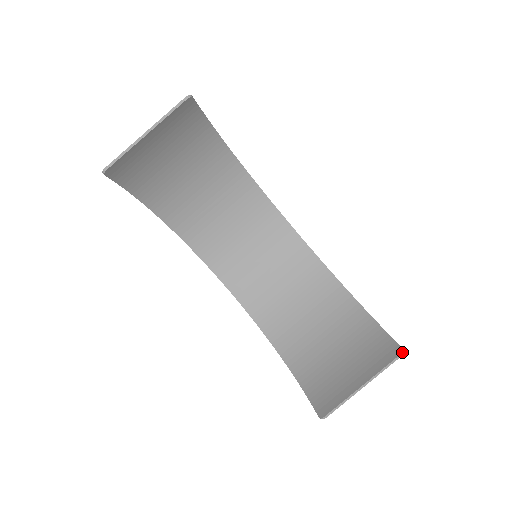
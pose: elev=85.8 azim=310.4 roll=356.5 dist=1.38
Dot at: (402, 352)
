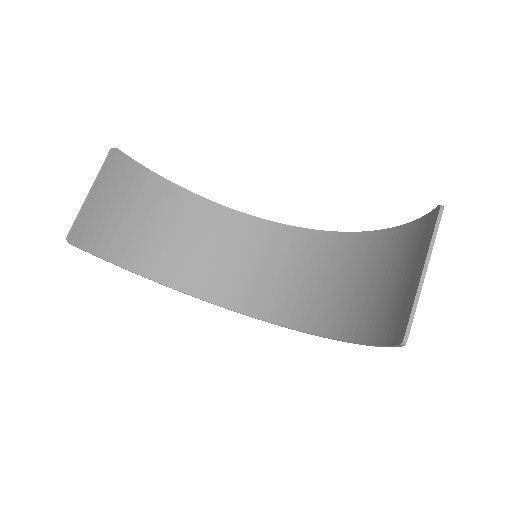
Dot at: (440, 207)
